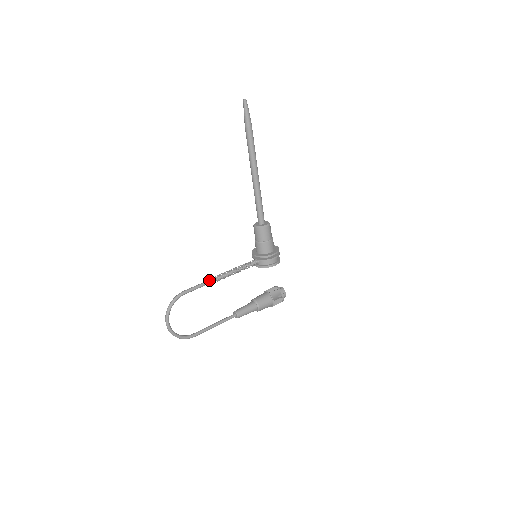
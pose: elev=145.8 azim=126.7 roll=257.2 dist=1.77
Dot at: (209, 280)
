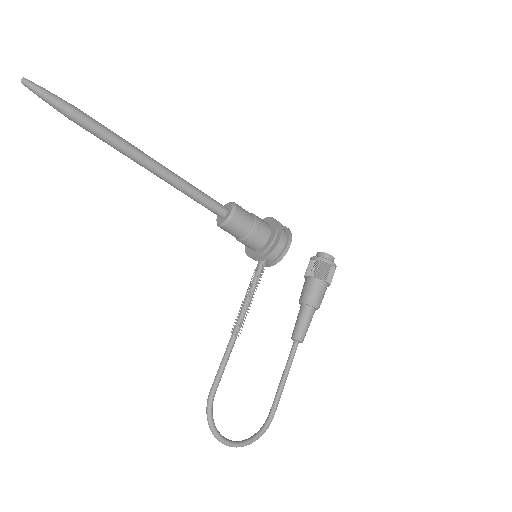
Dot at: (227, 346)
